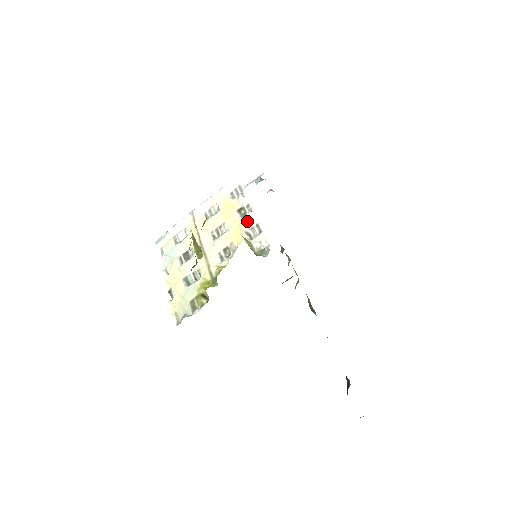
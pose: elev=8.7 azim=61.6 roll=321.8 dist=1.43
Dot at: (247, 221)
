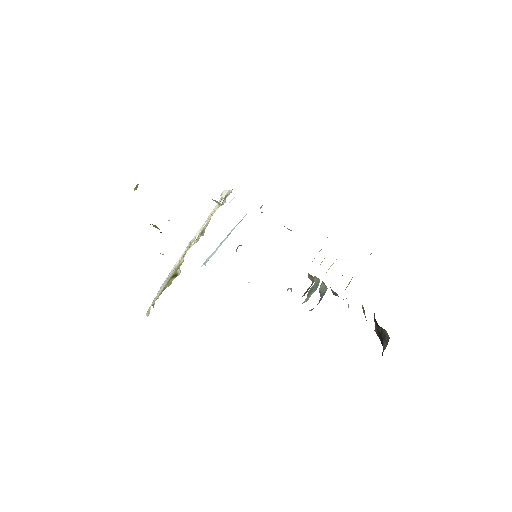
Dot at: (222, 199)
